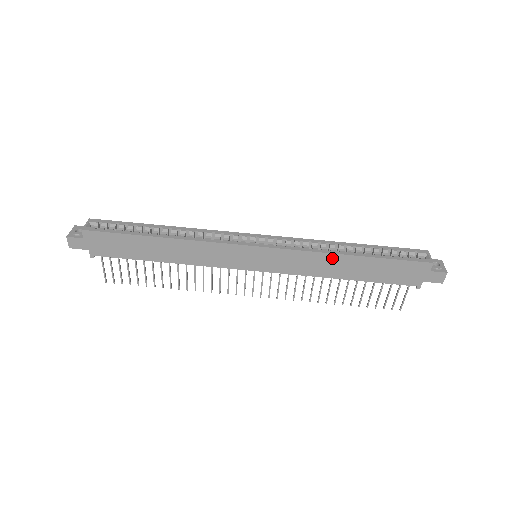
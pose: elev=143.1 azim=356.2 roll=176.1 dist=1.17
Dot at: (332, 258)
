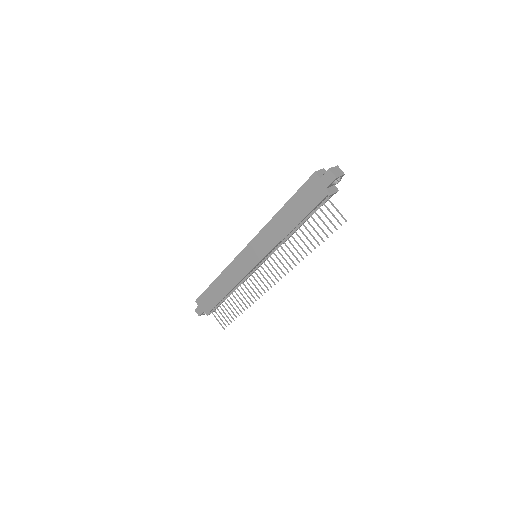
Dot at: (274, 222)
